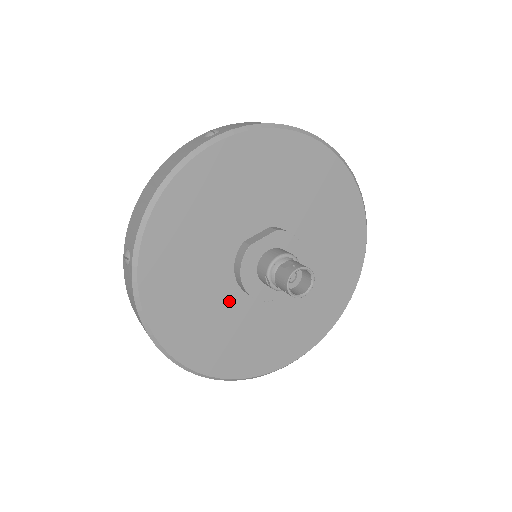
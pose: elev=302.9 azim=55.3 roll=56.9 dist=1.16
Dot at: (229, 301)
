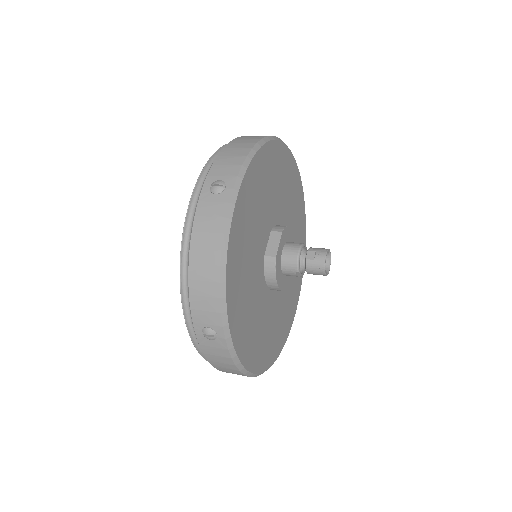
Dot at: (268, 305)
